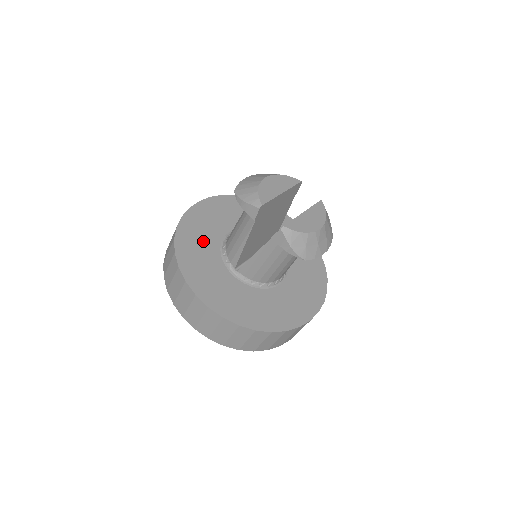
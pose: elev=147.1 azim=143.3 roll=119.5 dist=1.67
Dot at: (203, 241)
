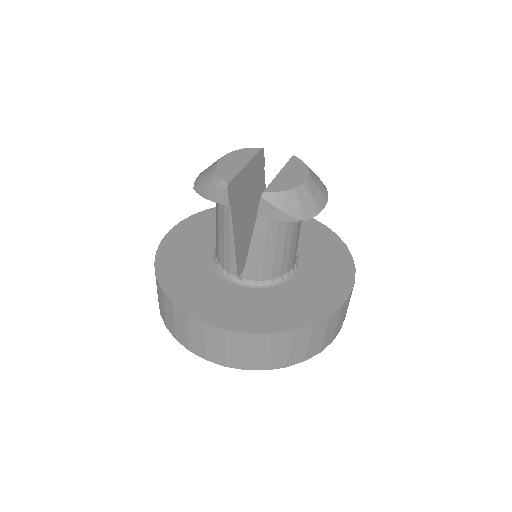
Dot at: (190, 266)
